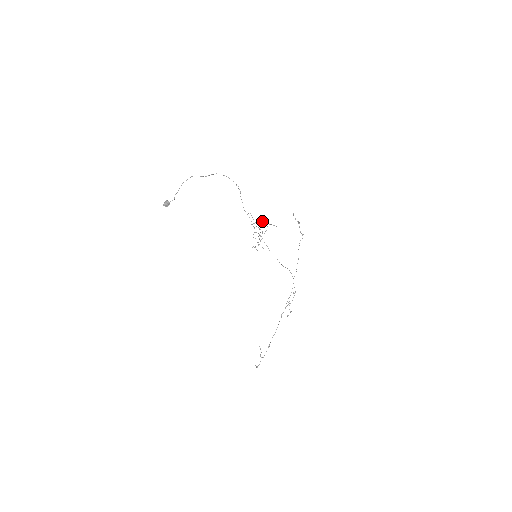
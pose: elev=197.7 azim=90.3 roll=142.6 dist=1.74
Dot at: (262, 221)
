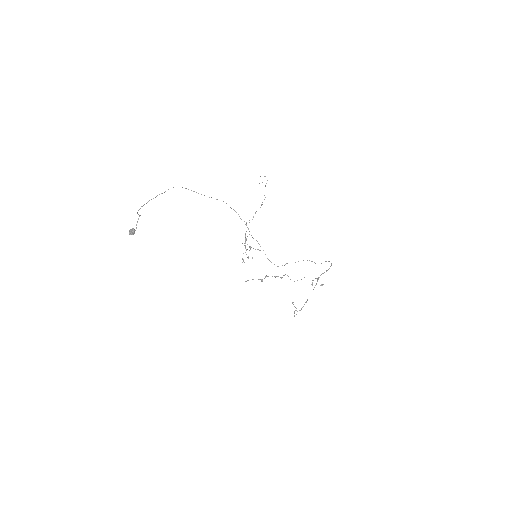
Dot at: occluded
